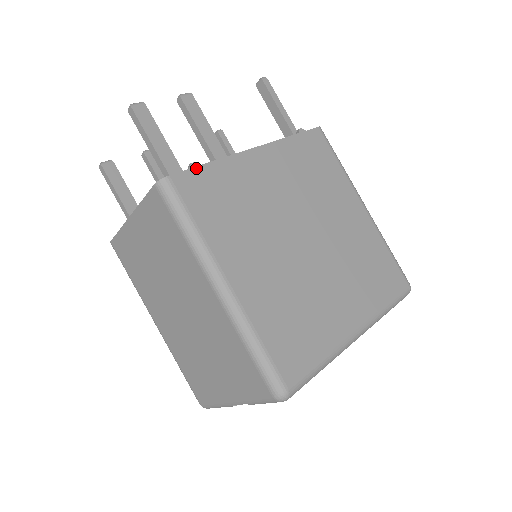
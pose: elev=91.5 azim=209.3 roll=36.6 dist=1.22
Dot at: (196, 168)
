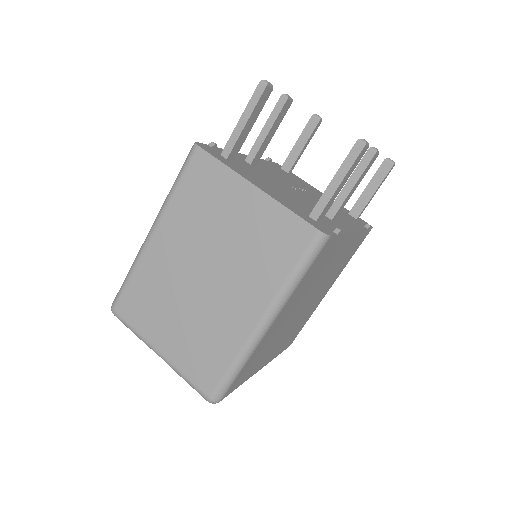
Dot at: (338, 235)
